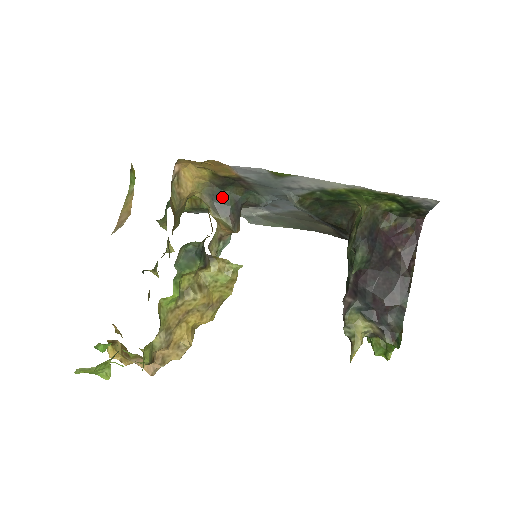
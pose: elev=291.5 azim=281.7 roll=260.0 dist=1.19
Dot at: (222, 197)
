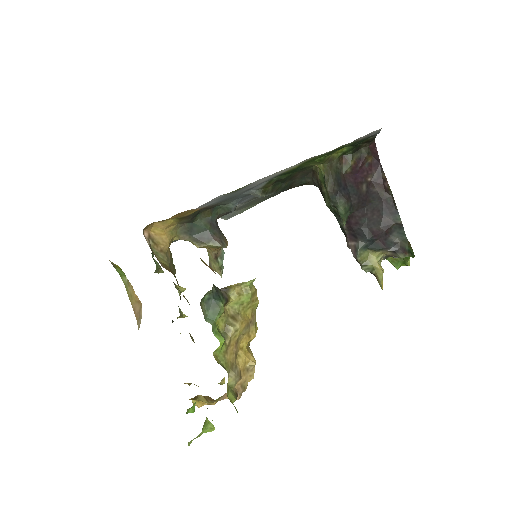
Dot at: (197, 228)
